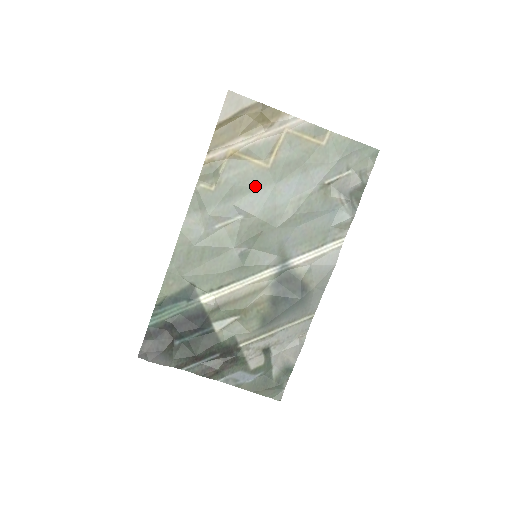
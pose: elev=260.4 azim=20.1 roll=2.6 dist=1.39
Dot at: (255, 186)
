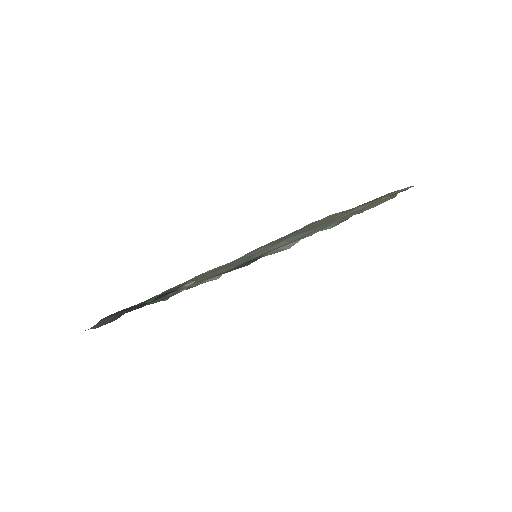
Dot at: occluded
